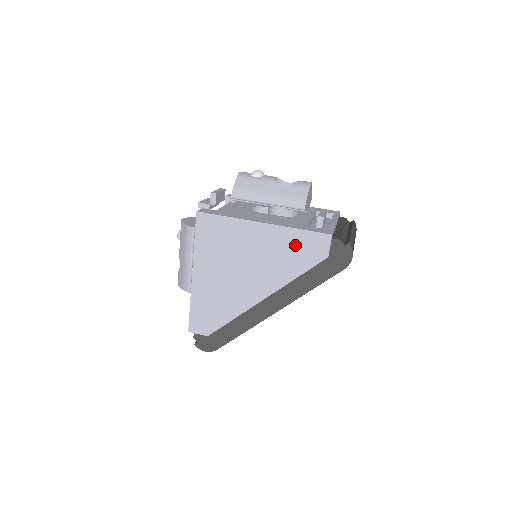
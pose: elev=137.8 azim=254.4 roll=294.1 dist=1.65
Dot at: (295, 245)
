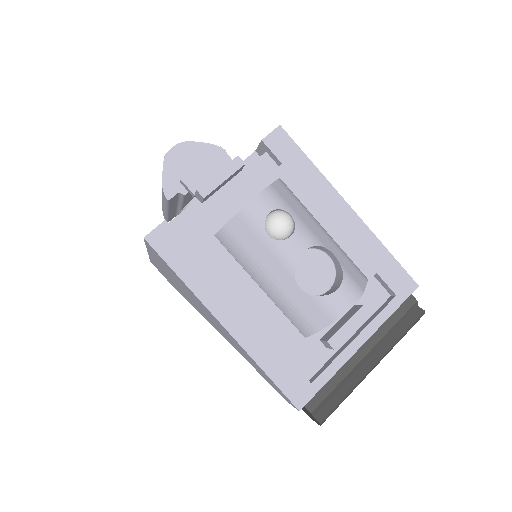
Dot at: (256, 366)
